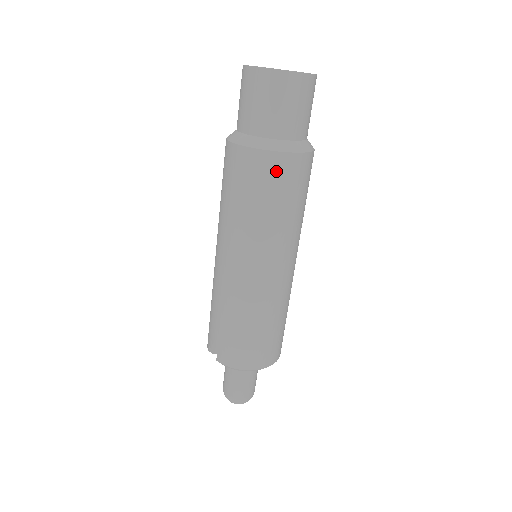
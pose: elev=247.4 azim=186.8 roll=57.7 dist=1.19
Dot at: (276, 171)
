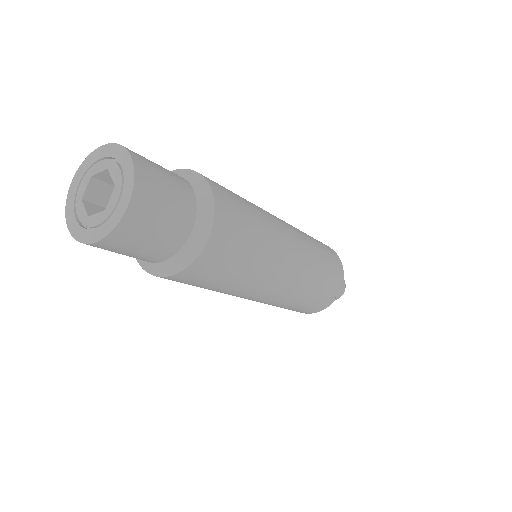
Dot at: occluded
